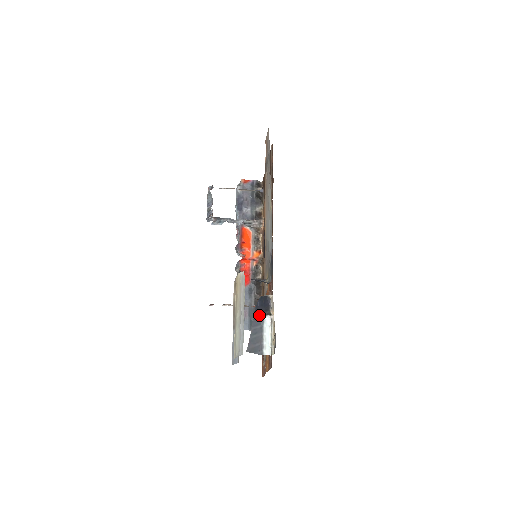
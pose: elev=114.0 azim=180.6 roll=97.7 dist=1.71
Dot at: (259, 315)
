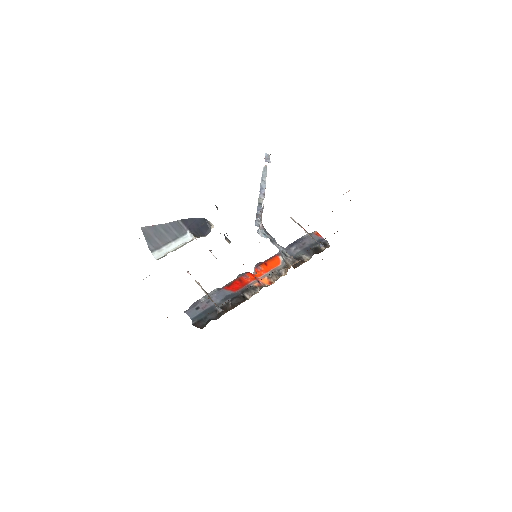
Dot at: (187, 227)
